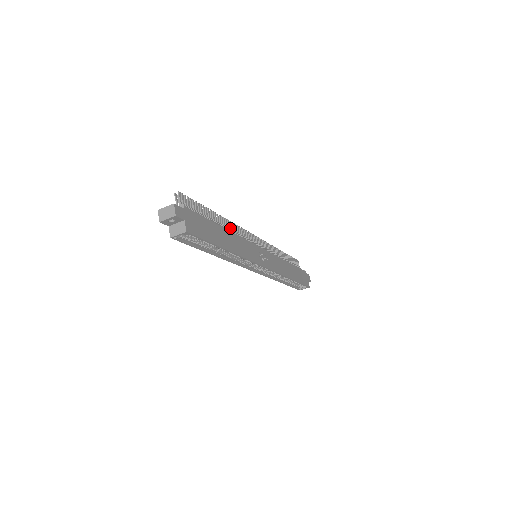
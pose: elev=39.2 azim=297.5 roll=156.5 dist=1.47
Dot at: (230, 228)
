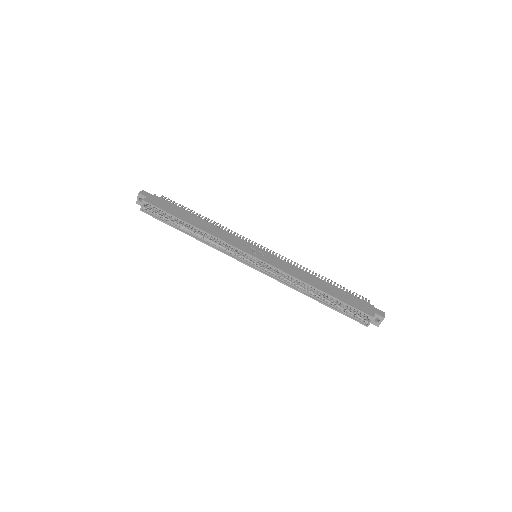
Dot at: occluded
